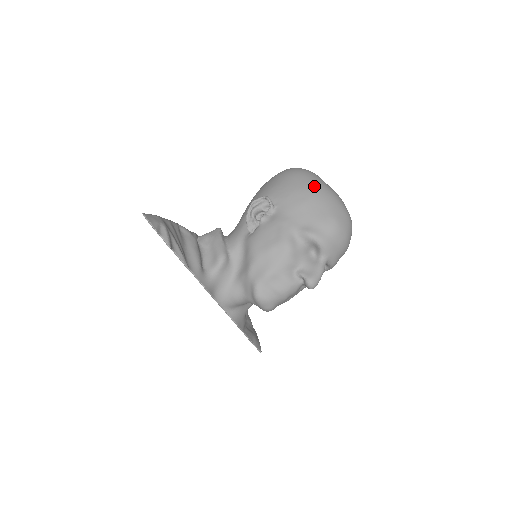
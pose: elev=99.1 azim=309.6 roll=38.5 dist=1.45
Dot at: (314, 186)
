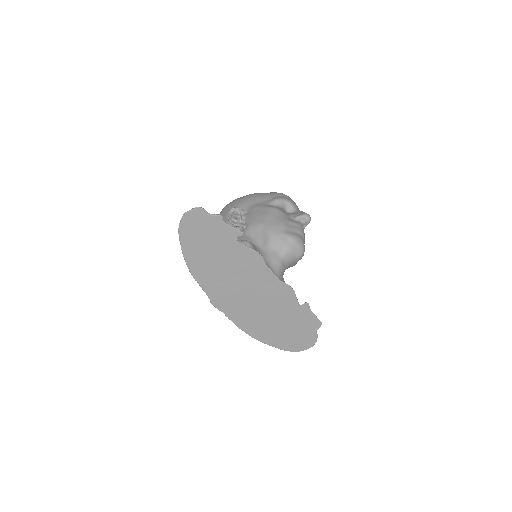
Dot at: (249, 194)
